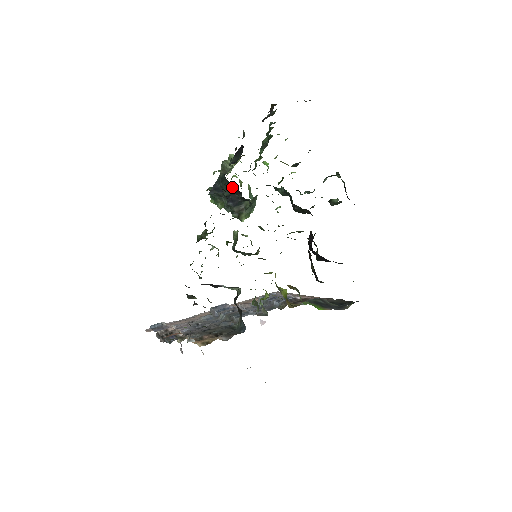
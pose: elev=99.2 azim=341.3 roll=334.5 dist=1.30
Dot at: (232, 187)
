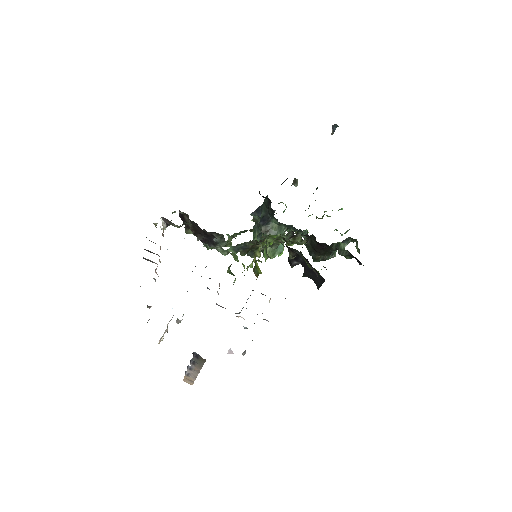
Dot at: (268, 202)
